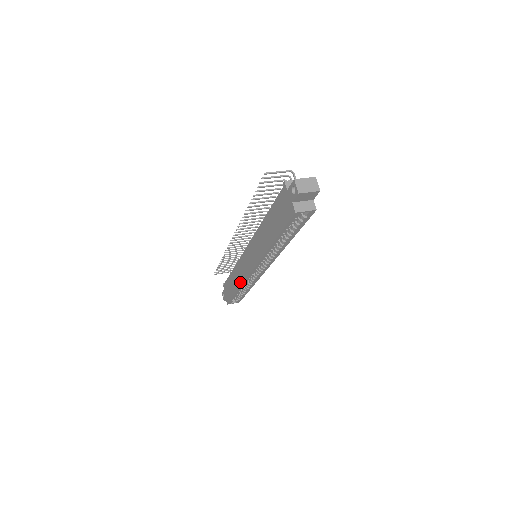
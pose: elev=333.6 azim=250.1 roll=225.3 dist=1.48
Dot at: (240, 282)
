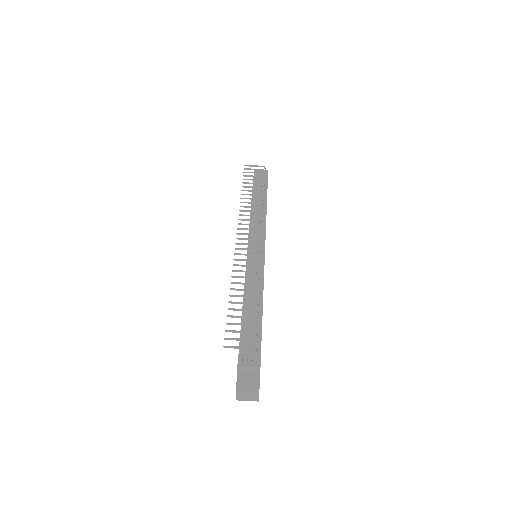
Dot at: occluded
